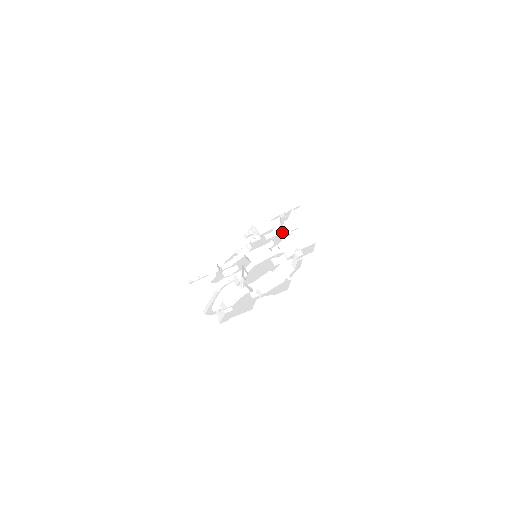
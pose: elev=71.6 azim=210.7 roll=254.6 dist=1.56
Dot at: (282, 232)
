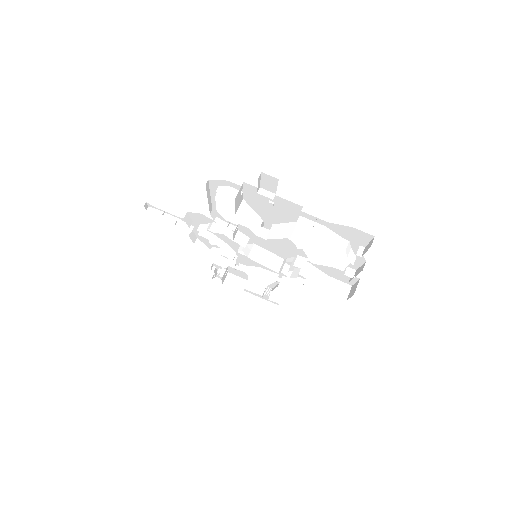
Dot at: occluded
